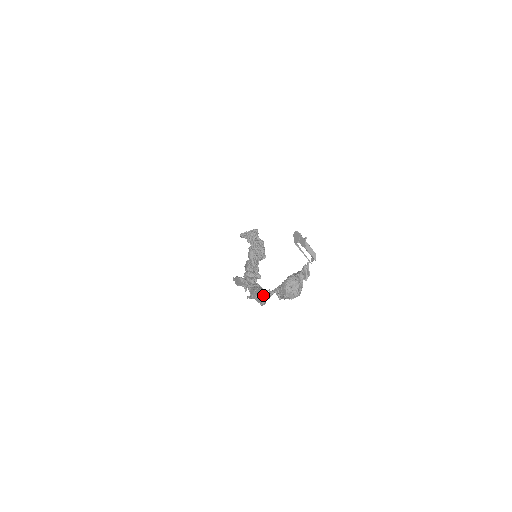
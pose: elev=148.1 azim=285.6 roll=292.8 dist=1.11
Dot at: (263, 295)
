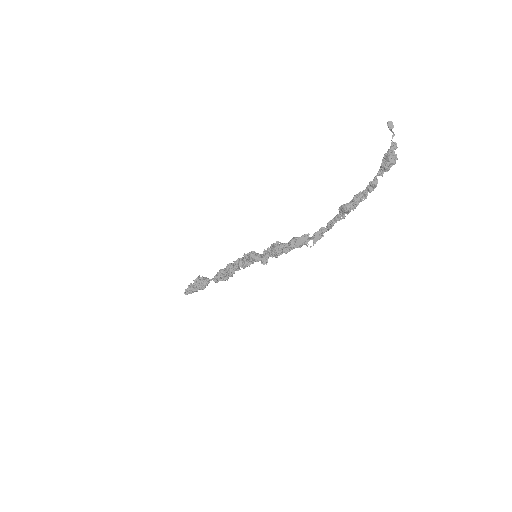
Dot at: (374, 181)
